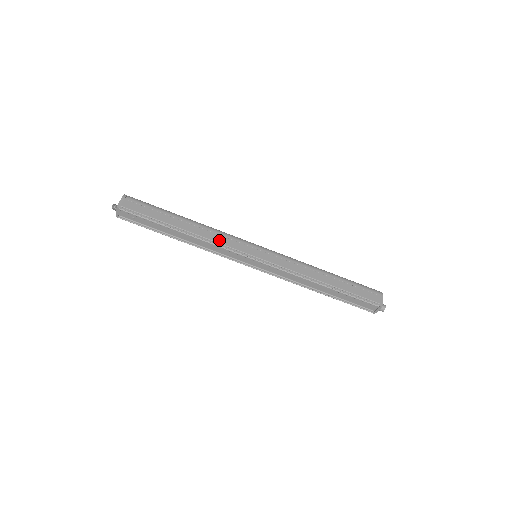
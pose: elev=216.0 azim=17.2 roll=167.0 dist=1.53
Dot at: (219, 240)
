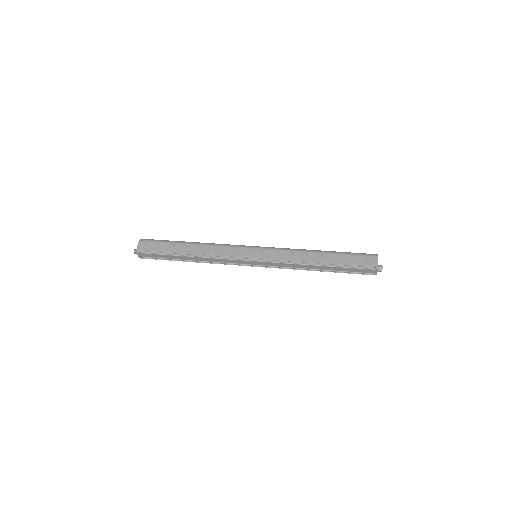
Dot at: (220, 253)
